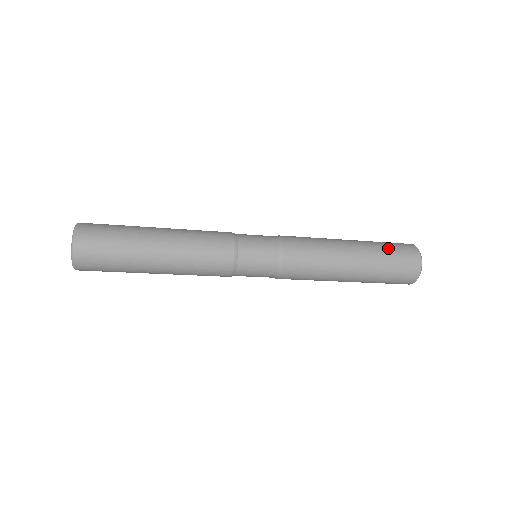
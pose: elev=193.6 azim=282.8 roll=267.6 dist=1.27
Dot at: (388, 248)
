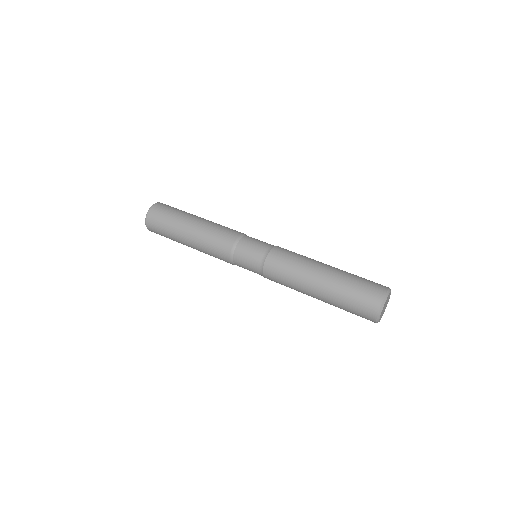
Dot at: (347, 307)
